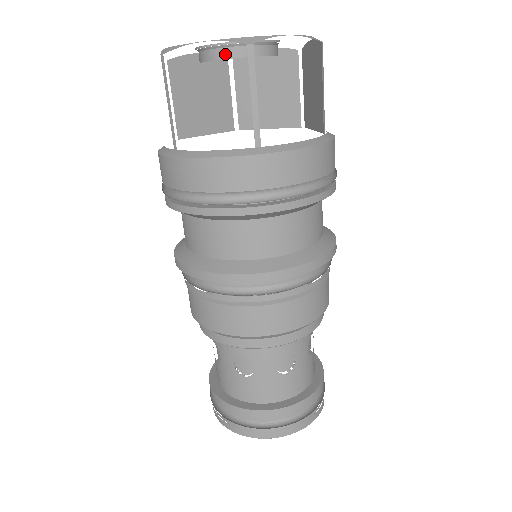
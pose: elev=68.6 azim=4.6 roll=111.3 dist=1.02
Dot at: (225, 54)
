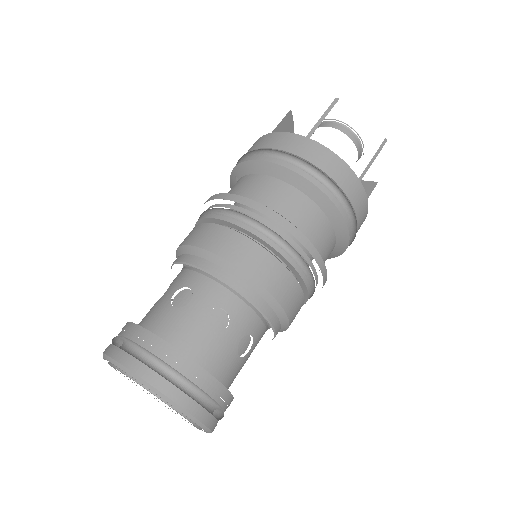
Dot at: (350, 135)
